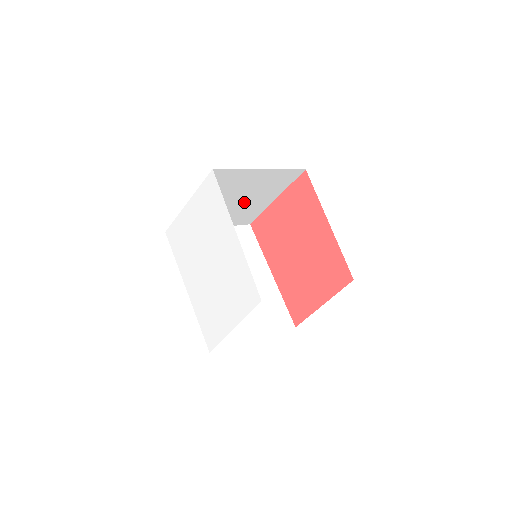
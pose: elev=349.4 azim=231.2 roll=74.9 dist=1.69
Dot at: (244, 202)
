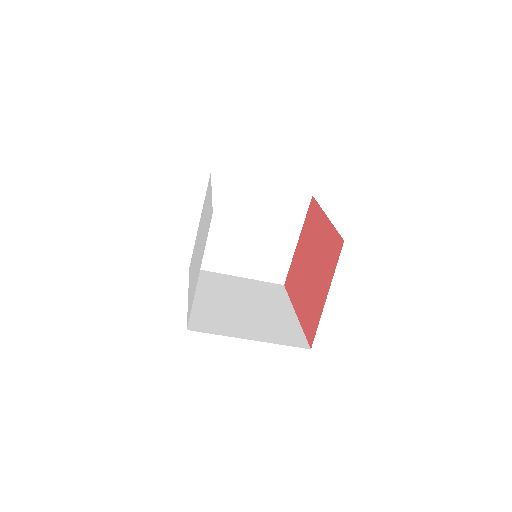
Dot at: (262, 238)
